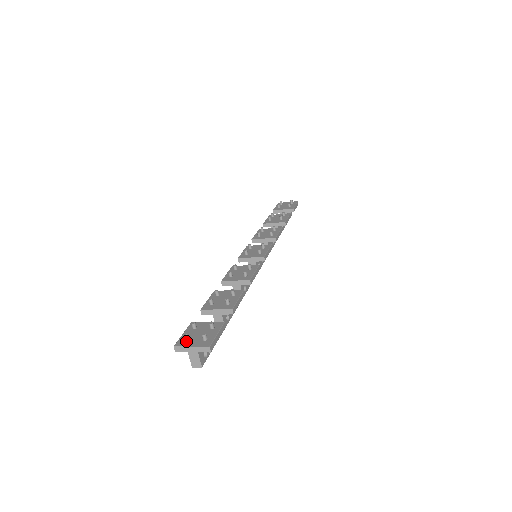
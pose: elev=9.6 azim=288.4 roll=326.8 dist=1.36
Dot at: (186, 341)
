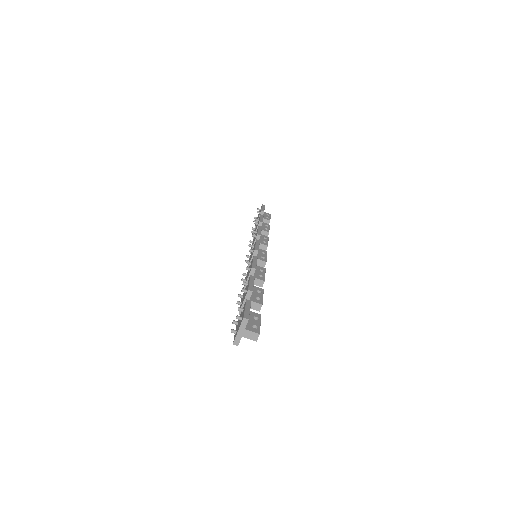
Dot at: (236, 334)
